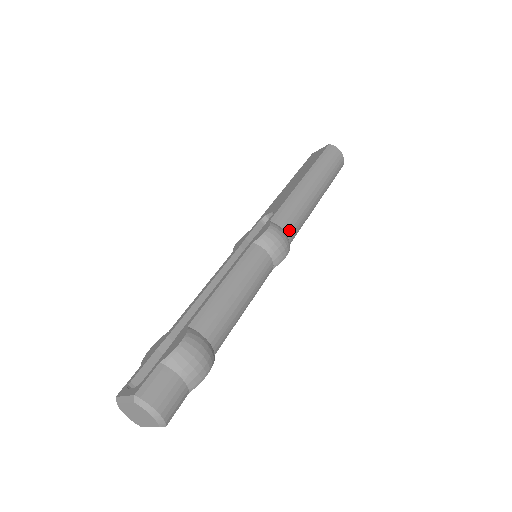
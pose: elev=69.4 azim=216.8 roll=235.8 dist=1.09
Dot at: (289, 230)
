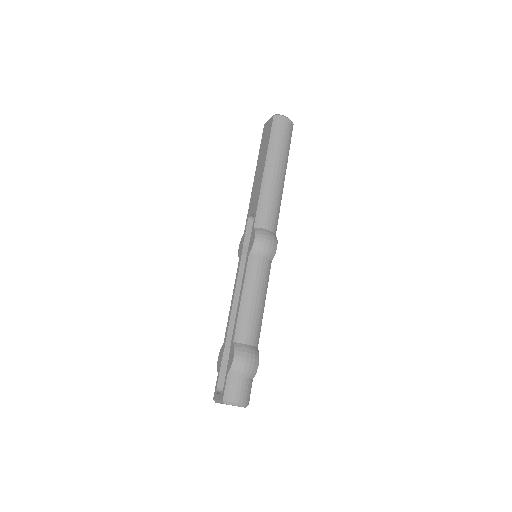
Dot at: (271, 226)
